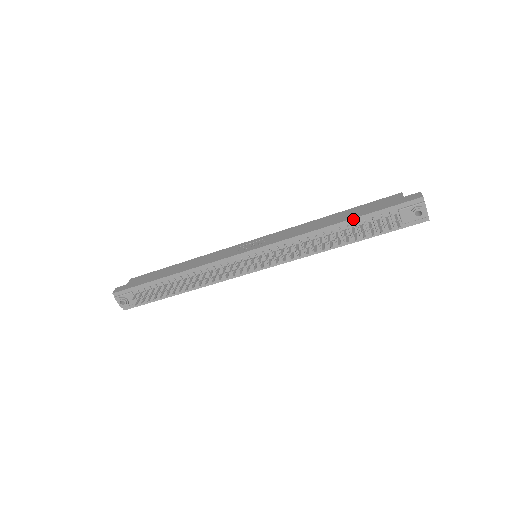
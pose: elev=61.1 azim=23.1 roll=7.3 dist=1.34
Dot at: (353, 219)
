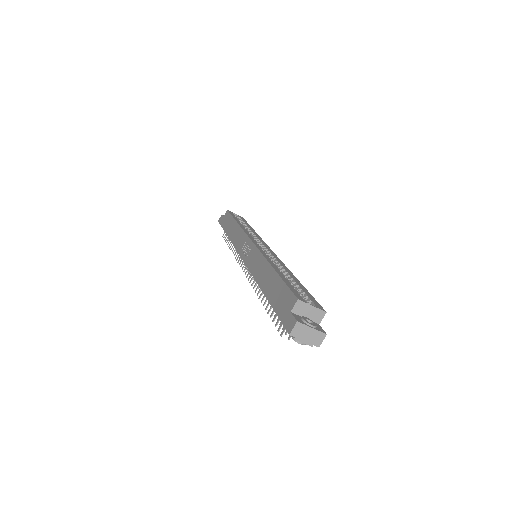
Dot at: (267, 298)
